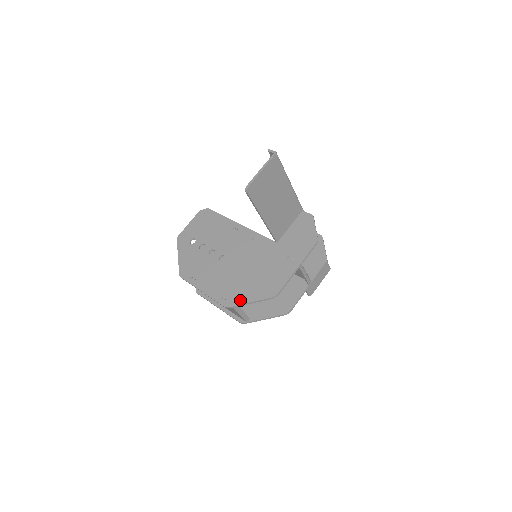
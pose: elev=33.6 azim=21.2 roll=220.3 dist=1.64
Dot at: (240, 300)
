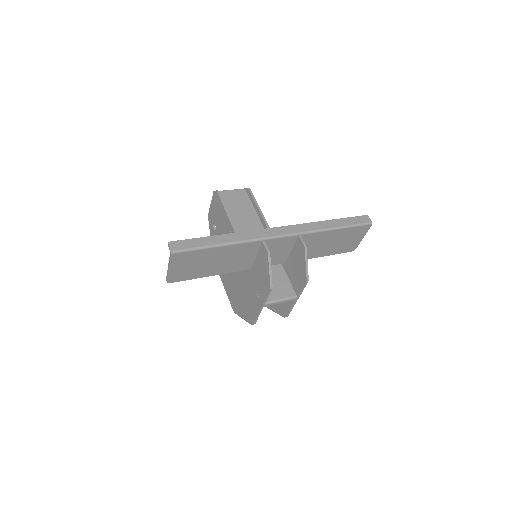
Dot at: (238, 312)
